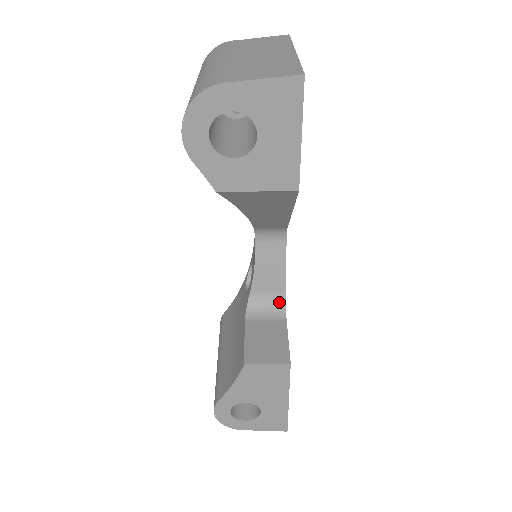
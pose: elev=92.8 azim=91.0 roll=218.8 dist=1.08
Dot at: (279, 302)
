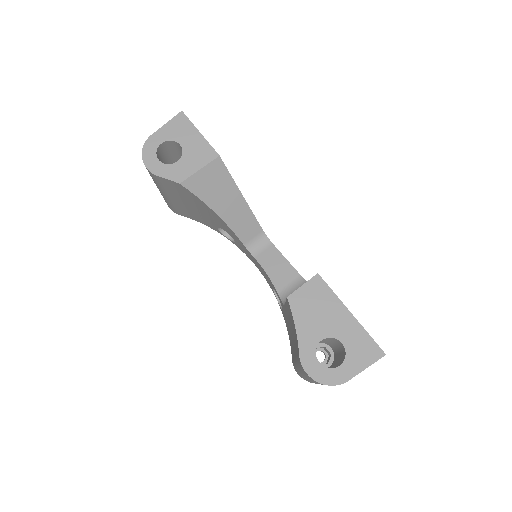
Dot at: (302, 284)
